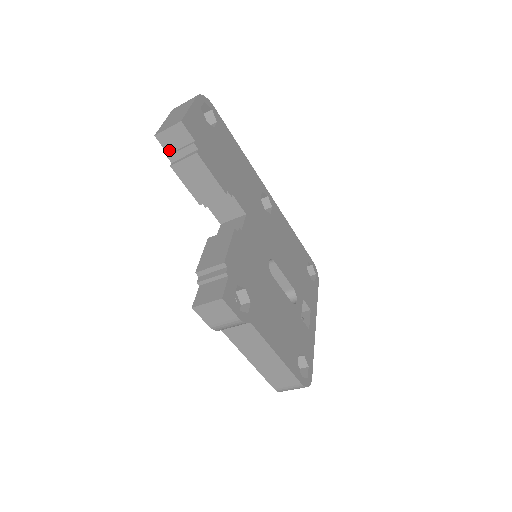
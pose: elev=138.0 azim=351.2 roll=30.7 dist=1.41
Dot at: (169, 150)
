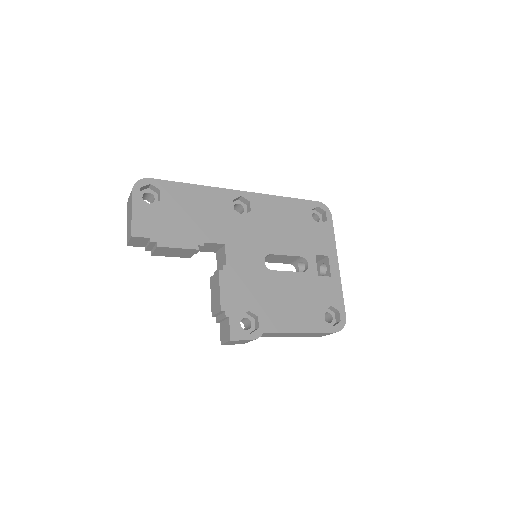
Dot at: (143, 246)
